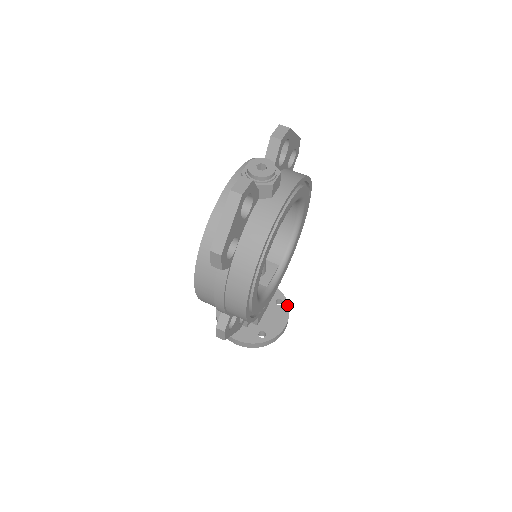
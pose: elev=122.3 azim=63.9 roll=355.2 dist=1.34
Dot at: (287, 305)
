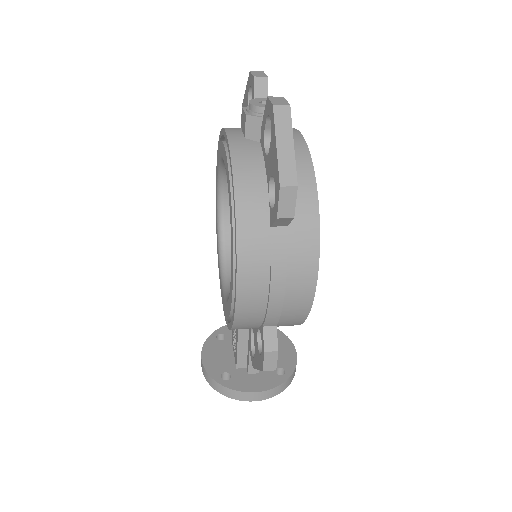
Dot at: (280, 332)
